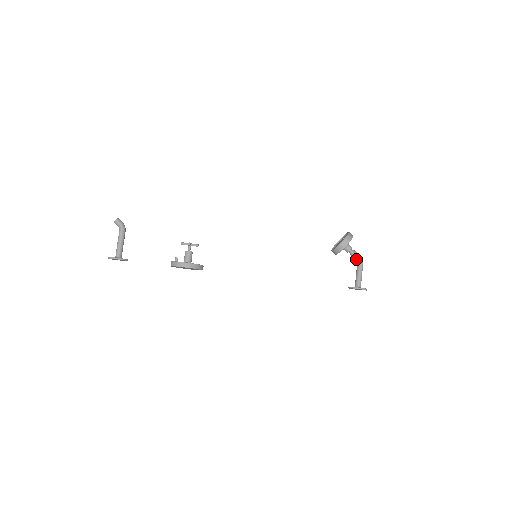
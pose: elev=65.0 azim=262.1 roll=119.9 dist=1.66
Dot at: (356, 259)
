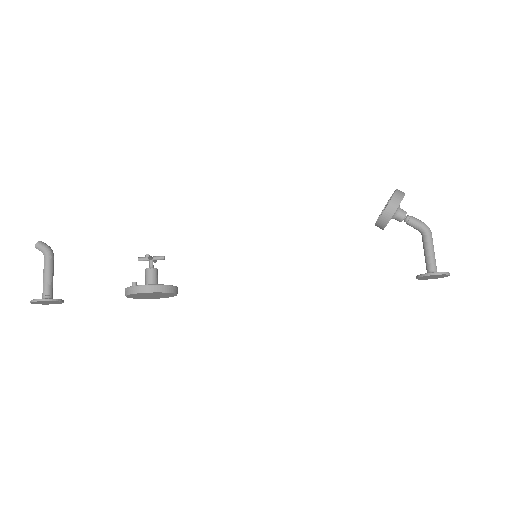
Dot at: (418, 229)
